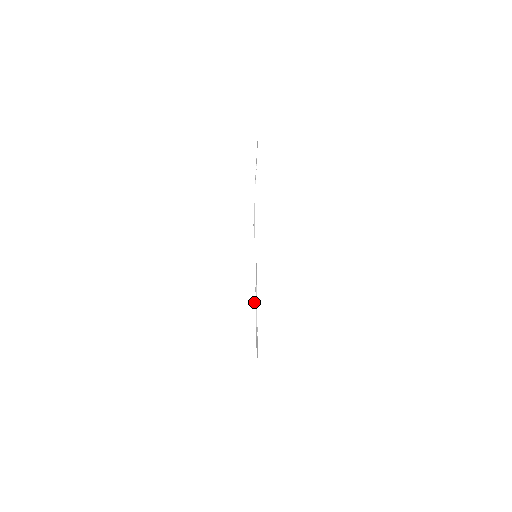
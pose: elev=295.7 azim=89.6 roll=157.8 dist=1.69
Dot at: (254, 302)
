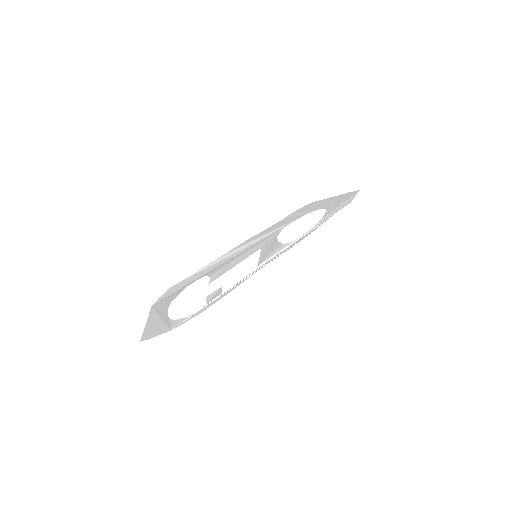
Dot at: (211, 275)
